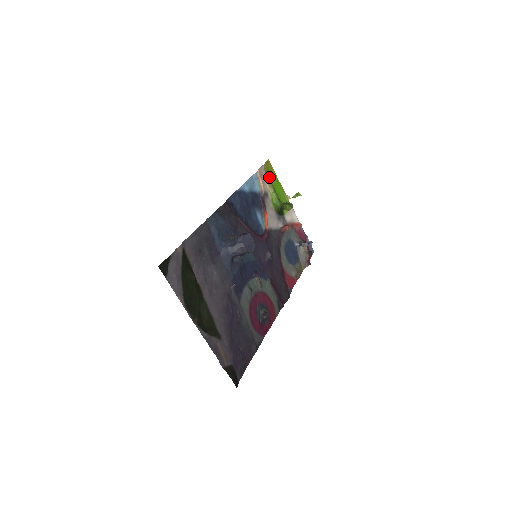
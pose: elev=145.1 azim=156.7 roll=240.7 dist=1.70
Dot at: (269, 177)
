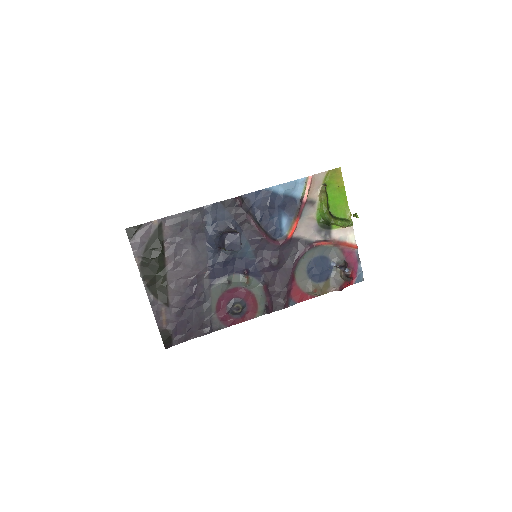
Dot at: (325, 186)
